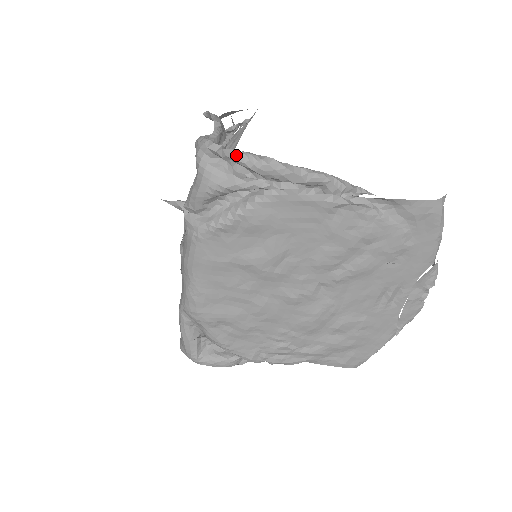
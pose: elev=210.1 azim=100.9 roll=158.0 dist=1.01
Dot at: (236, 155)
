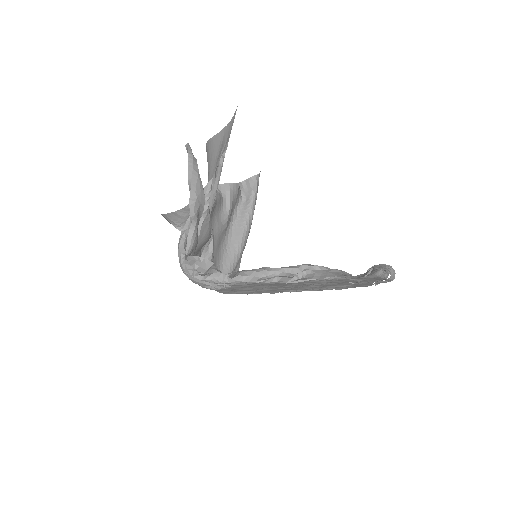
Dot at: (204, 280)
